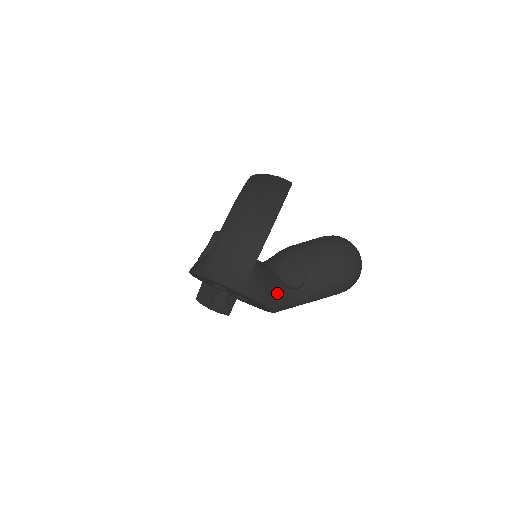
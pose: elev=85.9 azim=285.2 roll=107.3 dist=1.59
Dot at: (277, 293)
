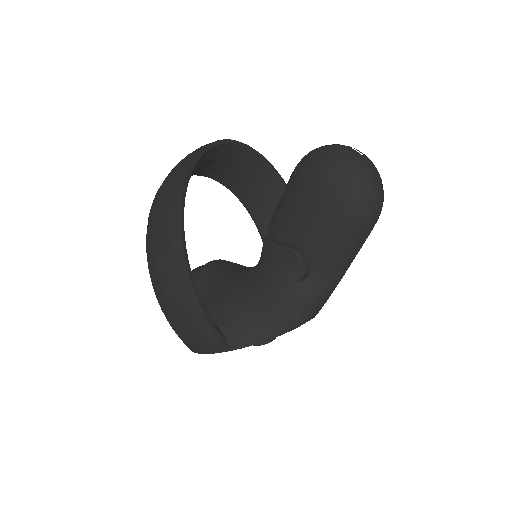
Dot at: (283, 304)
